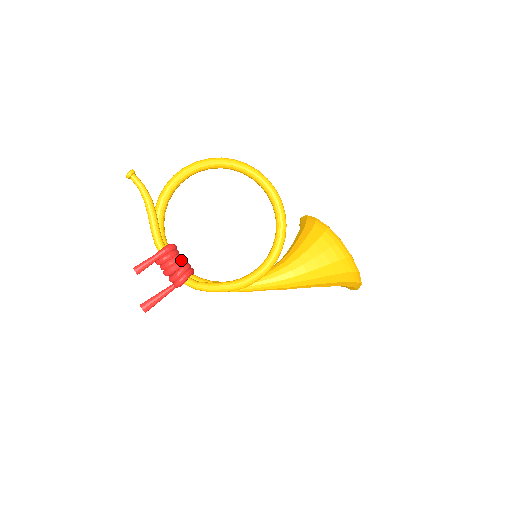
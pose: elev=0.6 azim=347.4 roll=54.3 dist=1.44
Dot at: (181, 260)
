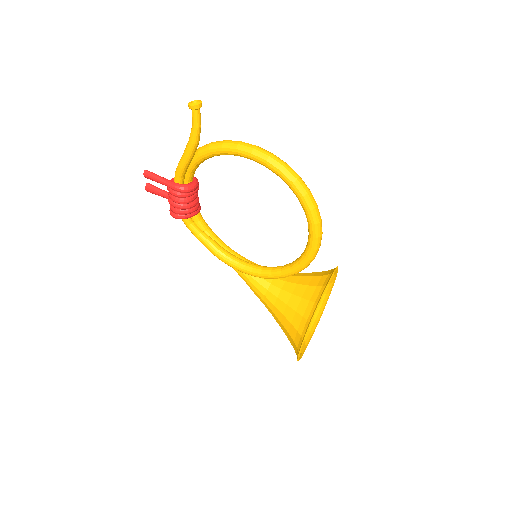
Dot at: (185, 204)
